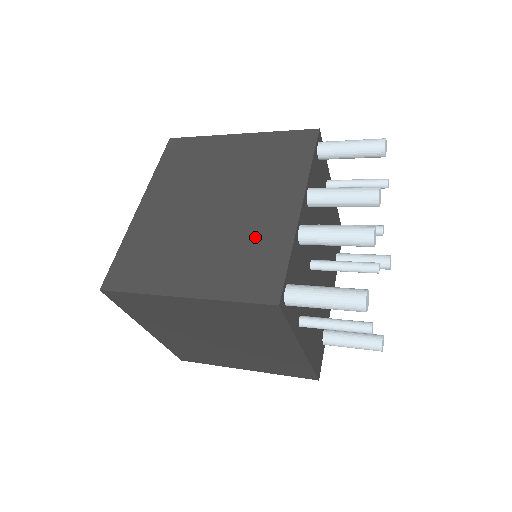
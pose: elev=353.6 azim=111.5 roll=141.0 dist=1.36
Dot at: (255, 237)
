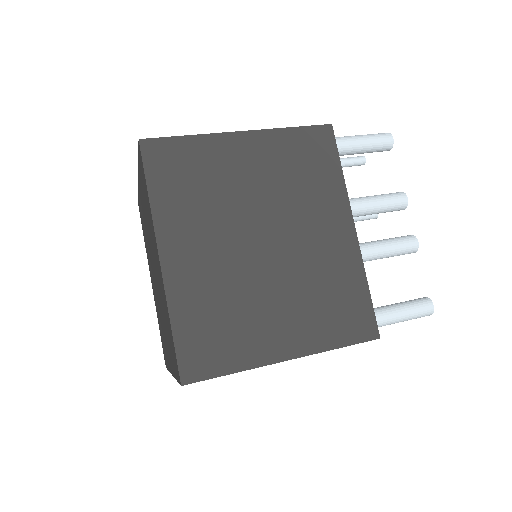
Dot at: (328, 273)
